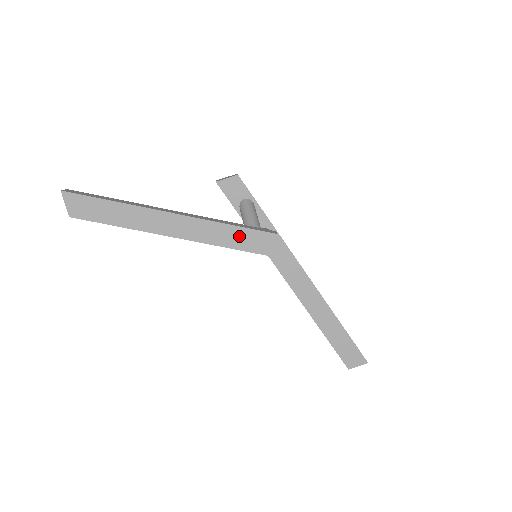
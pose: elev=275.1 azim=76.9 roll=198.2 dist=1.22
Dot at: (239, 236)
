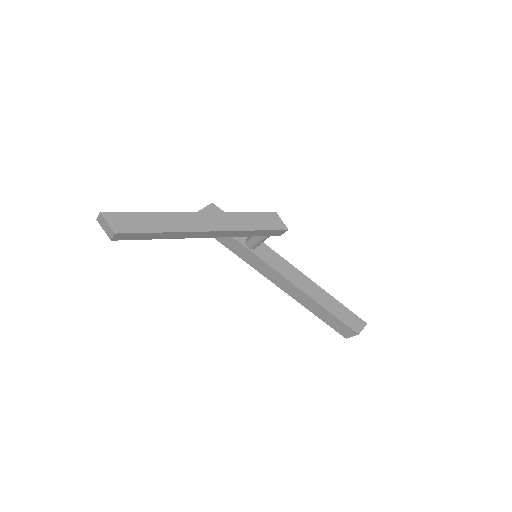
Dot at: (253, 220)
